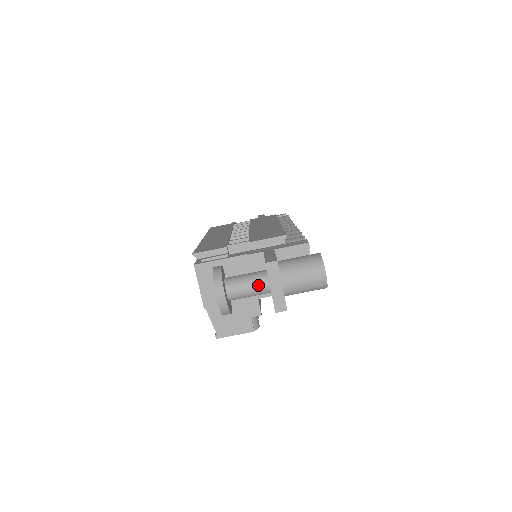
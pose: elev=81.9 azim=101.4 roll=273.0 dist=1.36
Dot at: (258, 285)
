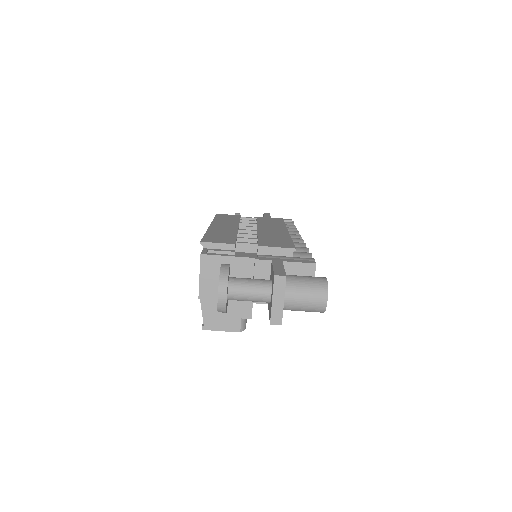
Dot at: (260, 293)
